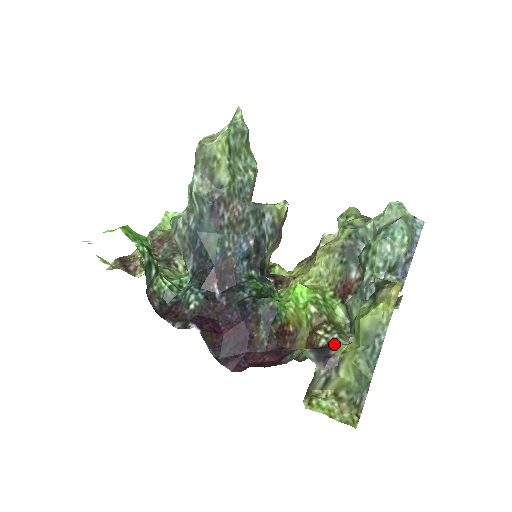
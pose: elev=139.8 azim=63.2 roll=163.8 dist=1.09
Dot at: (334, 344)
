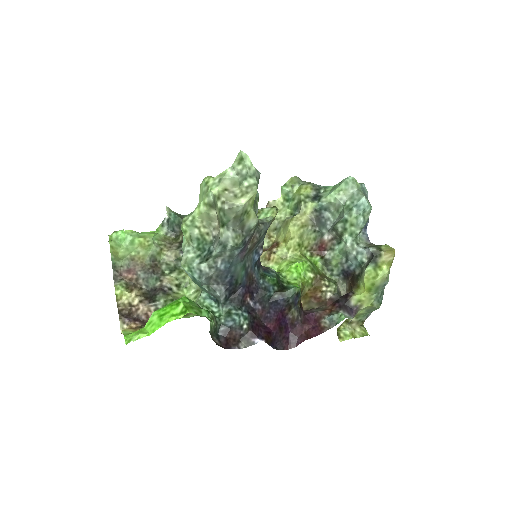
Dot at: (336, 293)
